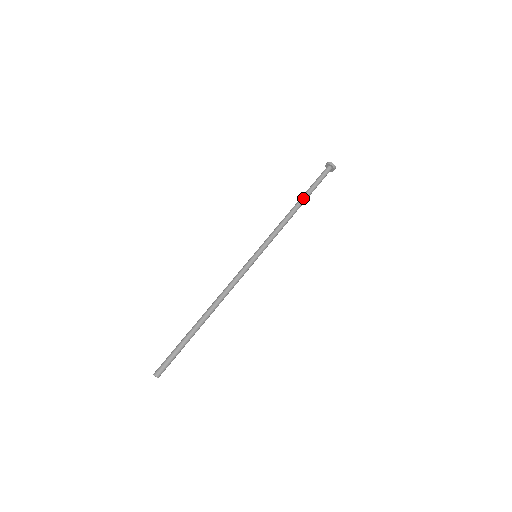
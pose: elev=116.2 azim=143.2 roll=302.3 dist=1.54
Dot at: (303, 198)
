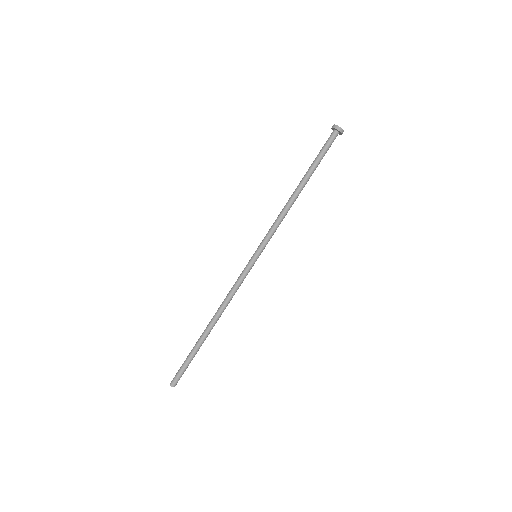
Dot at: (304, 179)
